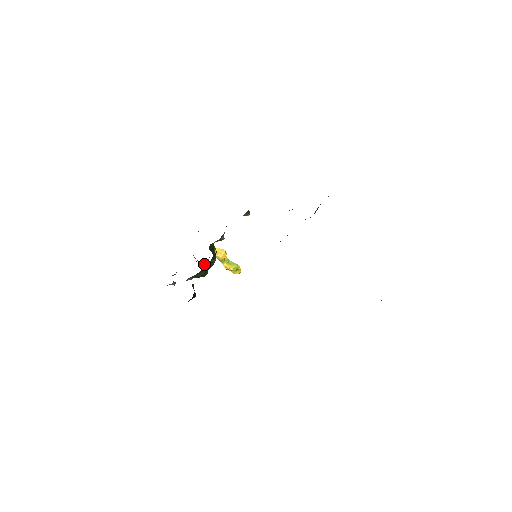
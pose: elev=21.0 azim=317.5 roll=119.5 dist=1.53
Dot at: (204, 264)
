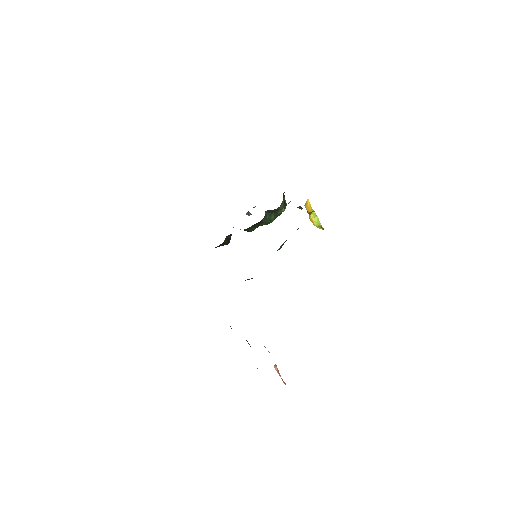
Dot at: occluded
